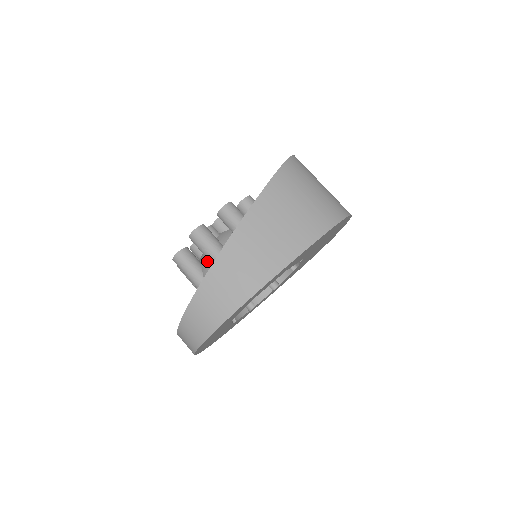
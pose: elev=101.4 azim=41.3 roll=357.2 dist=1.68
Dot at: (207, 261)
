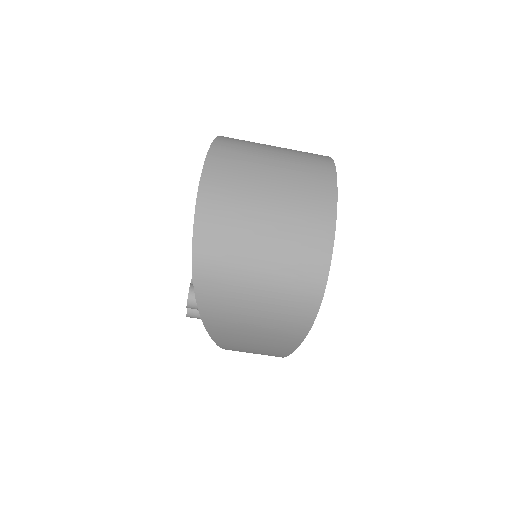
Dot at: occluded
